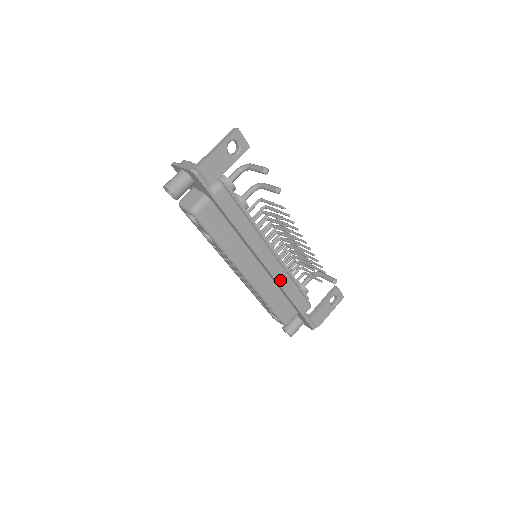
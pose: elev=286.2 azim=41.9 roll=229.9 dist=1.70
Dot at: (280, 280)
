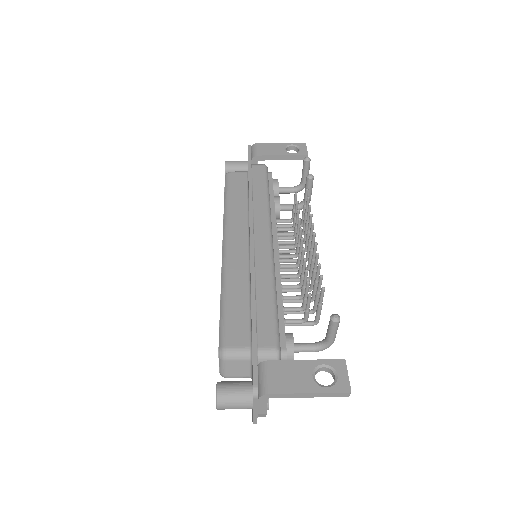
Dot at: (258, 272)
